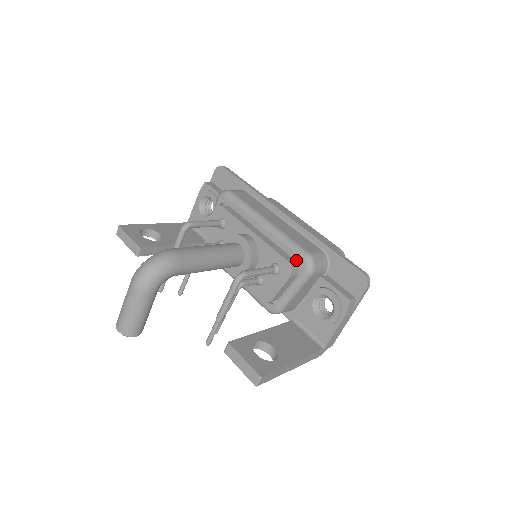
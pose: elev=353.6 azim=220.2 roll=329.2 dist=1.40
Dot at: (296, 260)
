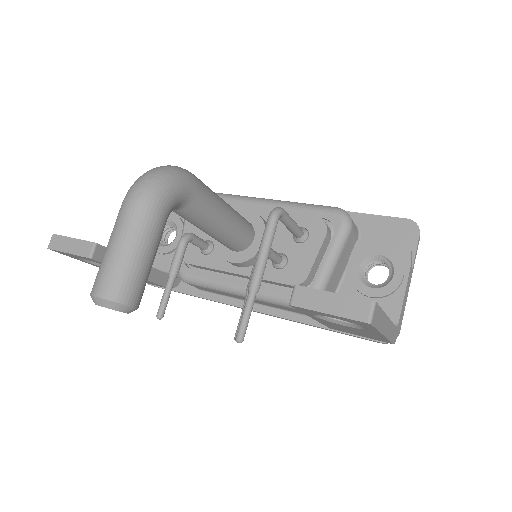
Dot at: (325, 218)
